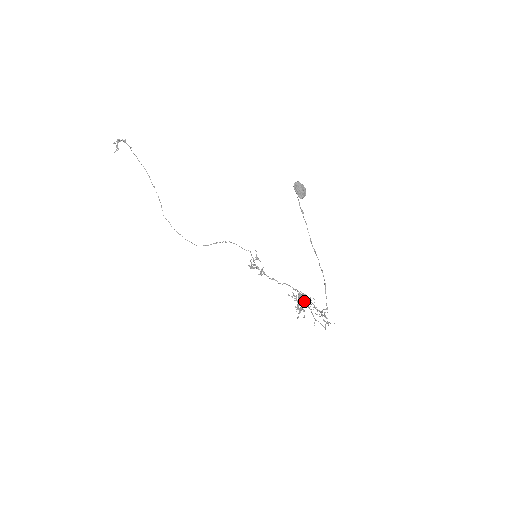
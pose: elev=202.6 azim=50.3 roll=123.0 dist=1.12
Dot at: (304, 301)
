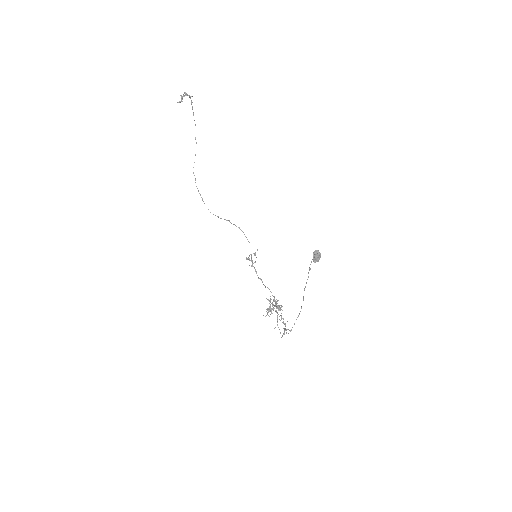
Dot at: occluded
